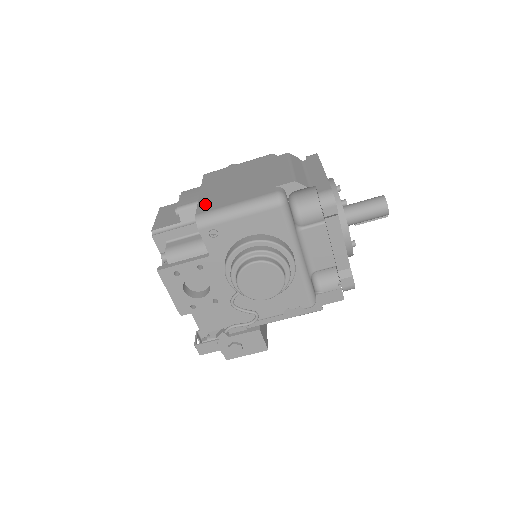
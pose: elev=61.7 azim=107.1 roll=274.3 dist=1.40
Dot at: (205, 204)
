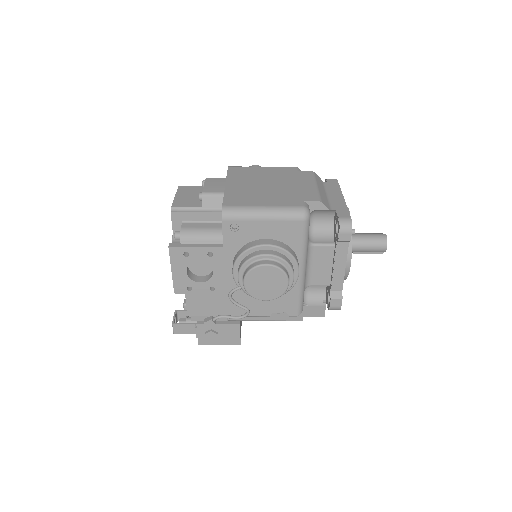
Dot at: (232, 198)
